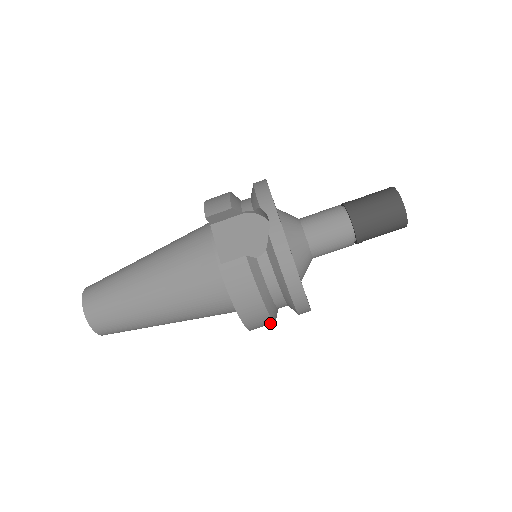
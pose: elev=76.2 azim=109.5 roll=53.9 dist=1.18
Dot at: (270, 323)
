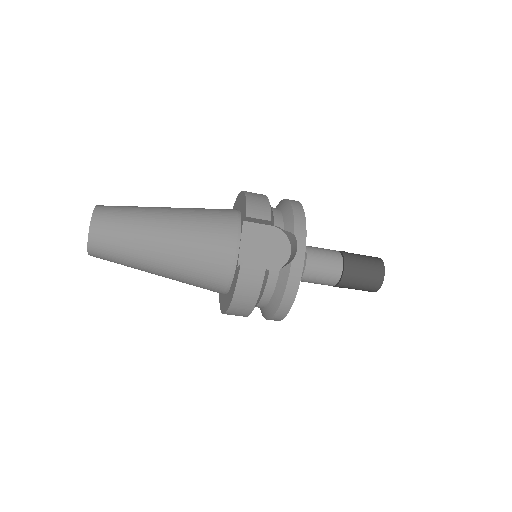
Dot at: occluded
